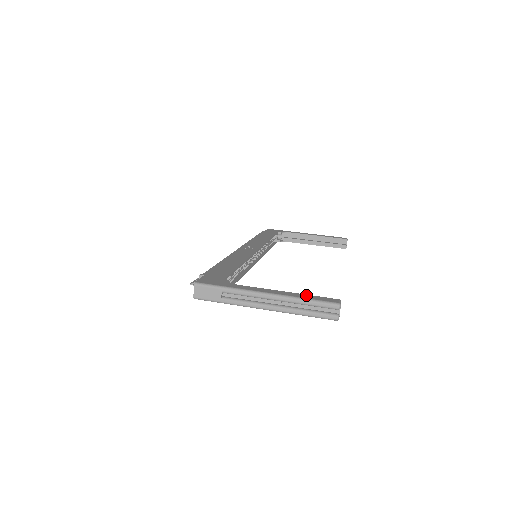
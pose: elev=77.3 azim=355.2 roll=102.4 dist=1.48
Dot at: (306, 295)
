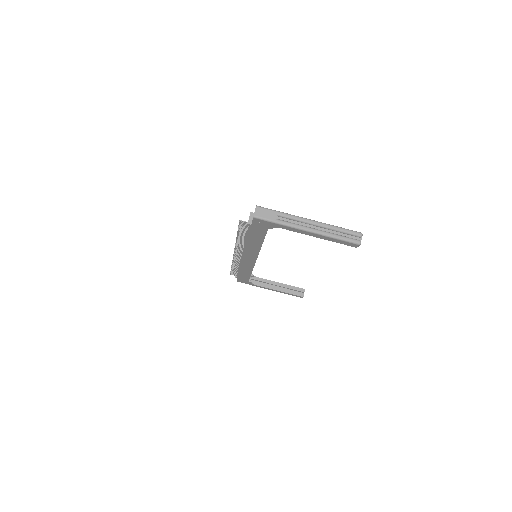
Dot at: occluded
